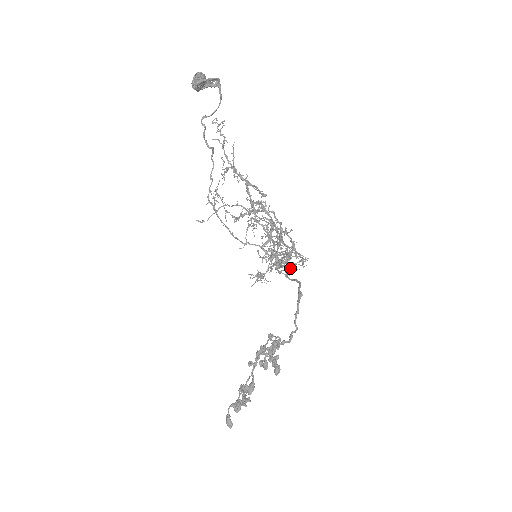
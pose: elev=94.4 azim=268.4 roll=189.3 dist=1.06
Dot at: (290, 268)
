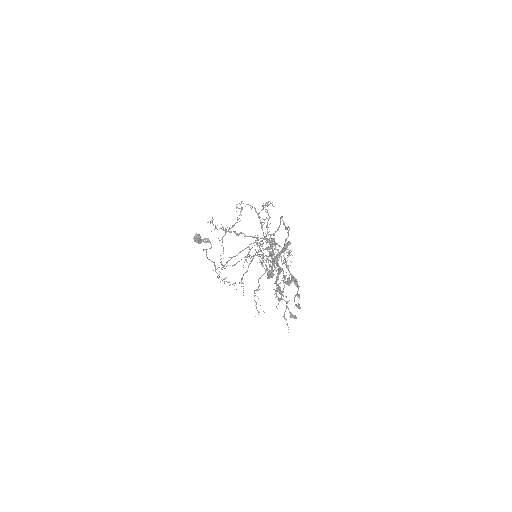
Dot at: (284, 263)
